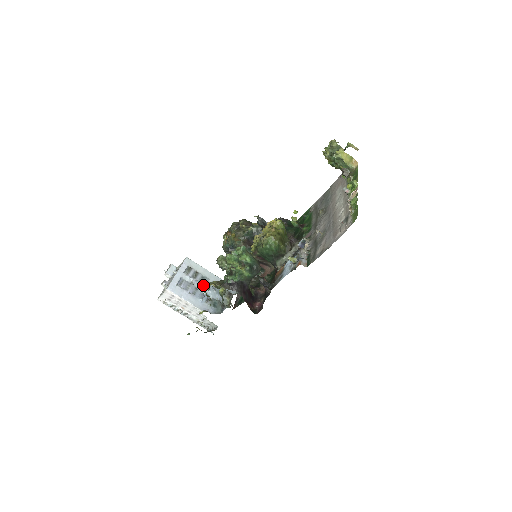
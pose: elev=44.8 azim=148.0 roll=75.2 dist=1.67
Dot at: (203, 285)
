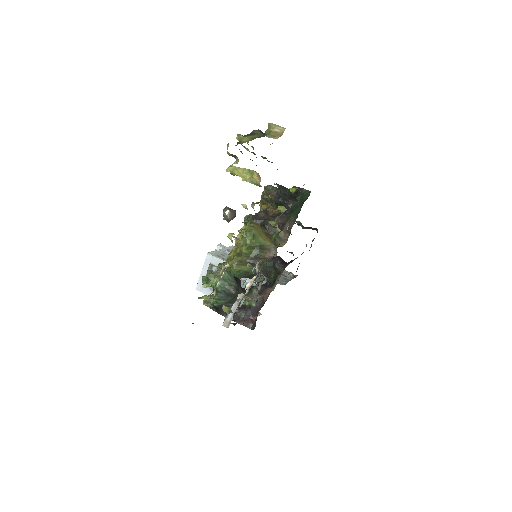
Dot at: occluded
